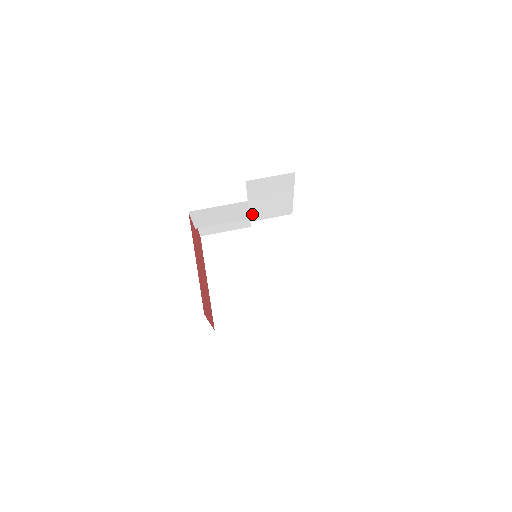
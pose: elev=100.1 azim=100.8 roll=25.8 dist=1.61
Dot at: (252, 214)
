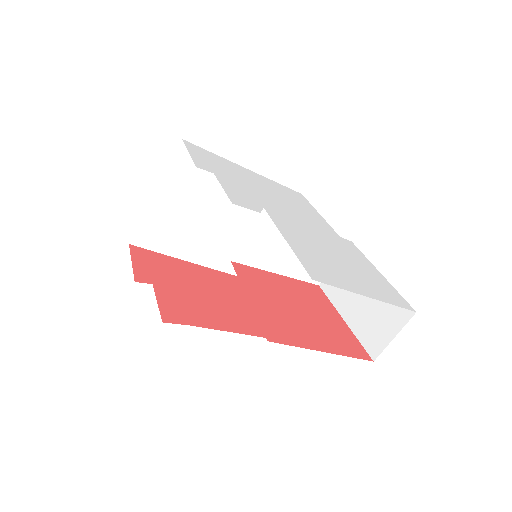
Dot at: occluded
